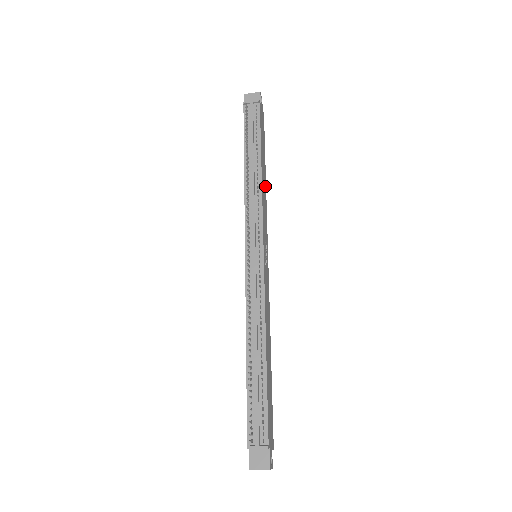
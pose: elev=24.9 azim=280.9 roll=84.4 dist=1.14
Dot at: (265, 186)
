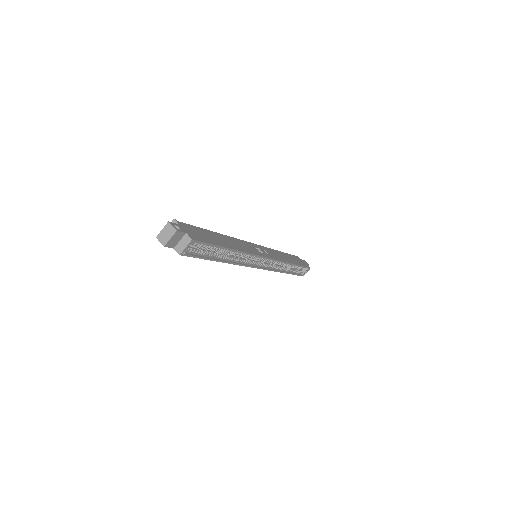
Dot at: (289, 261)
